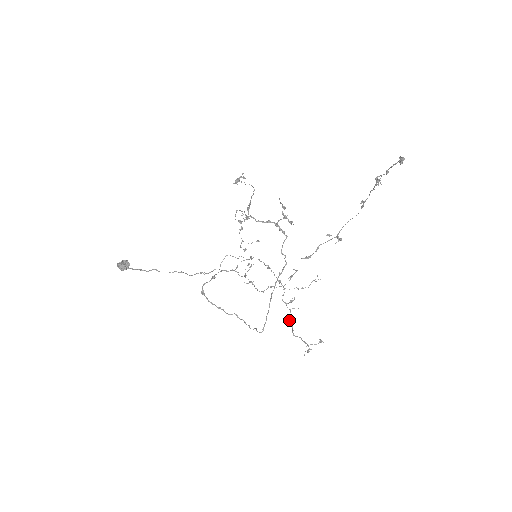
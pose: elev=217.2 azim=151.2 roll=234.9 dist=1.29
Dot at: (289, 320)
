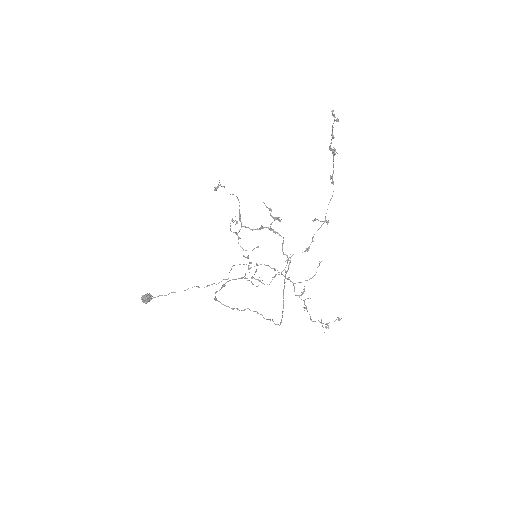
Dot at: occluded
